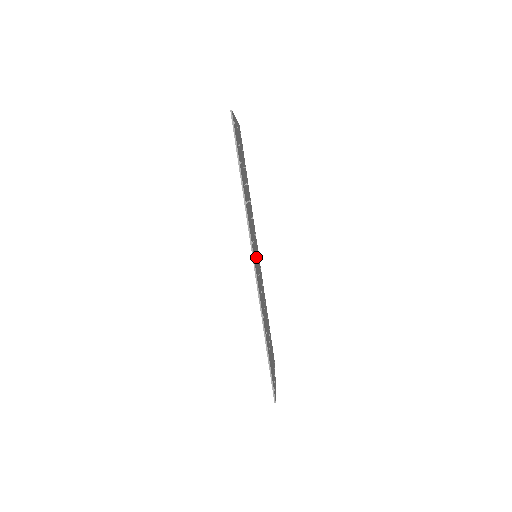
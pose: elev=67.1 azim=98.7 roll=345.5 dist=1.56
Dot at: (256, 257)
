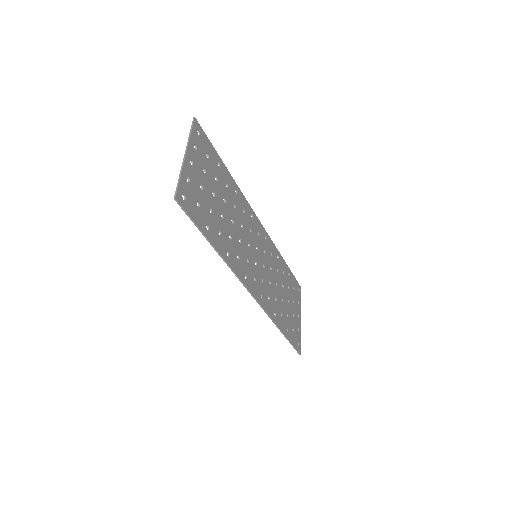
Dot at: (256, 262)
